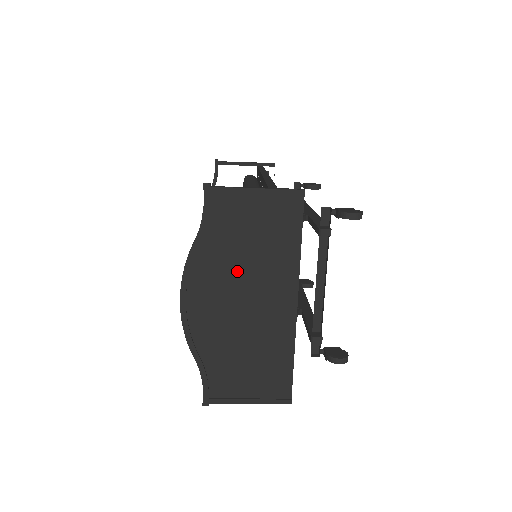
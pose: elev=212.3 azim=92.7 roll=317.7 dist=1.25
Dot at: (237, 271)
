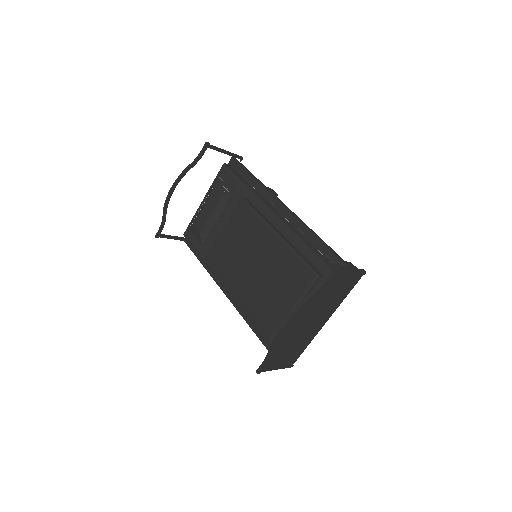
Dot at: (318, 307)
